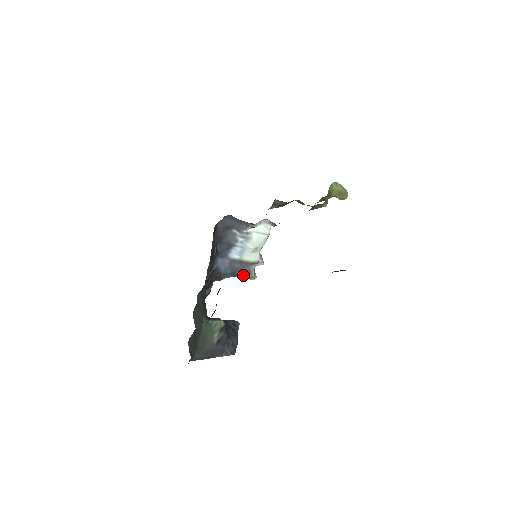
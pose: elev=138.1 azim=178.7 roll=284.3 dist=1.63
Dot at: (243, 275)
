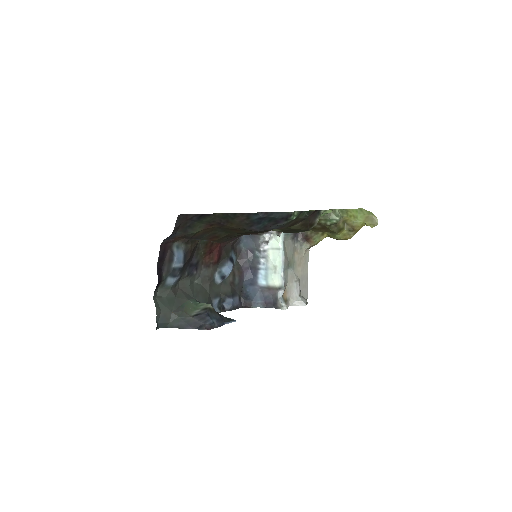
Dot at: (273, 305)
